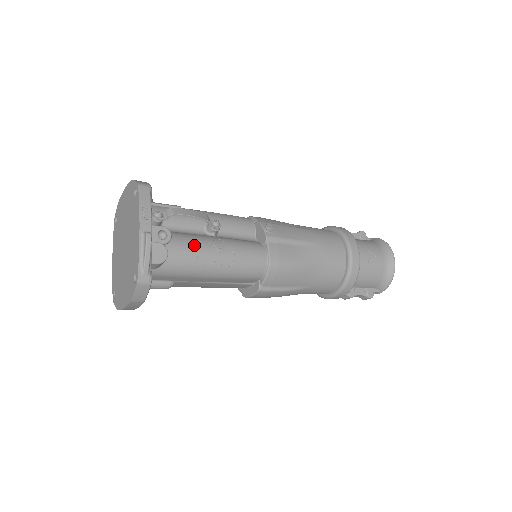
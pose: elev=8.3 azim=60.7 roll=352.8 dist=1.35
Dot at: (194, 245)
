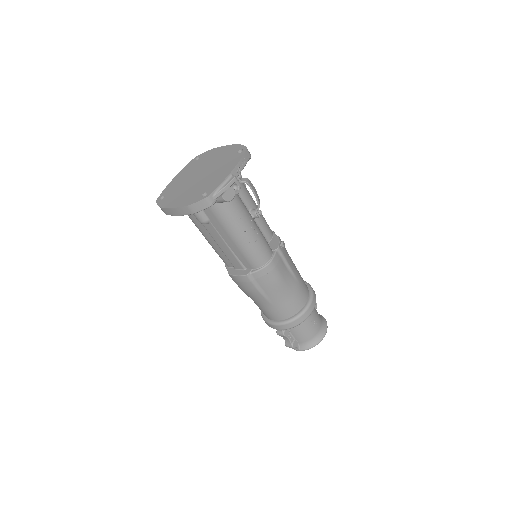
Dot at: (244, 211)
